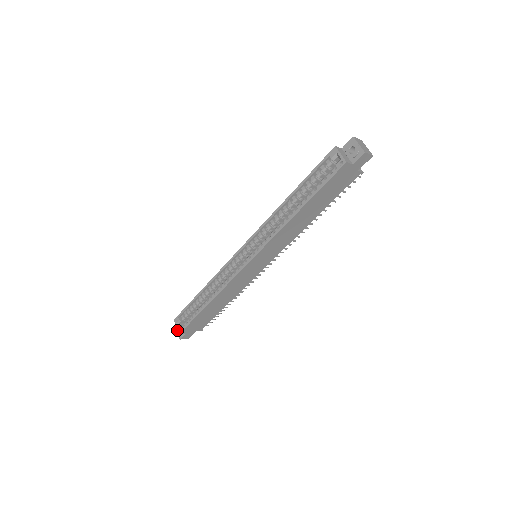
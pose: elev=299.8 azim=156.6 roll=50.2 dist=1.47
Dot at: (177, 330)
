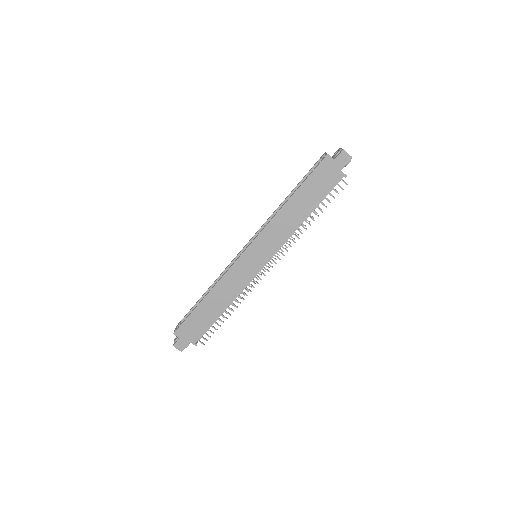
Dot at: (175, 339)
